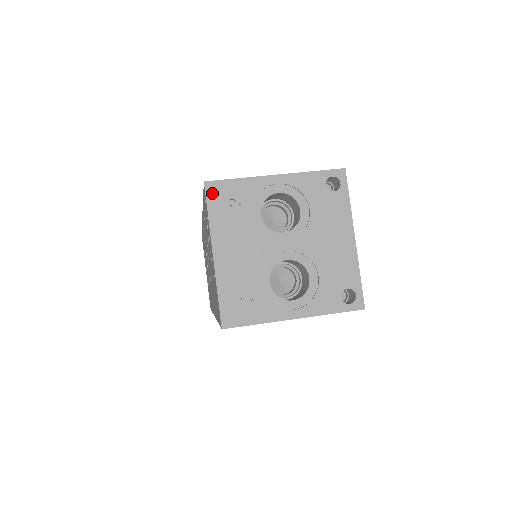
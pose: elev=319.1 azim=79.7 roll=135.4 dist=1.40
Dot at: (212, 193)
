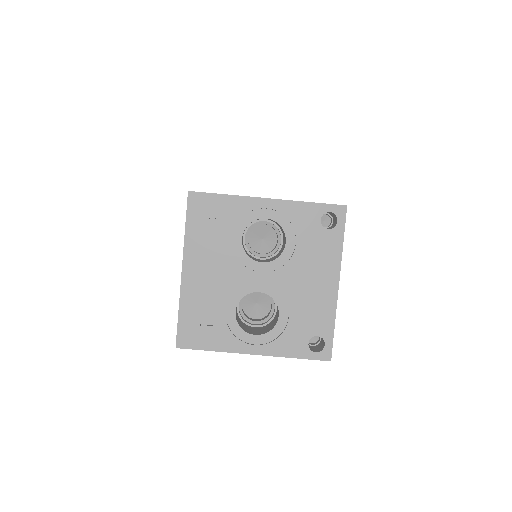
Dot at: (194, 205)
